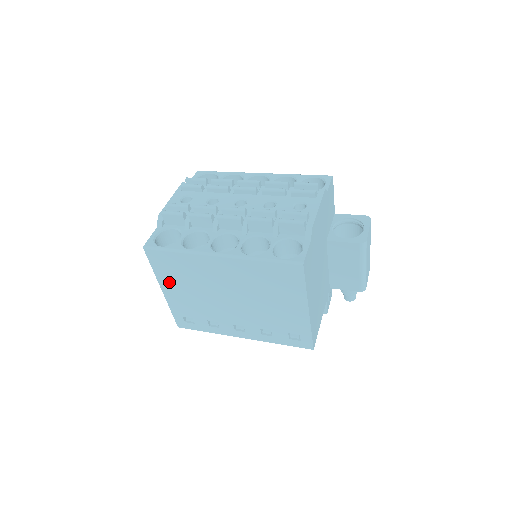
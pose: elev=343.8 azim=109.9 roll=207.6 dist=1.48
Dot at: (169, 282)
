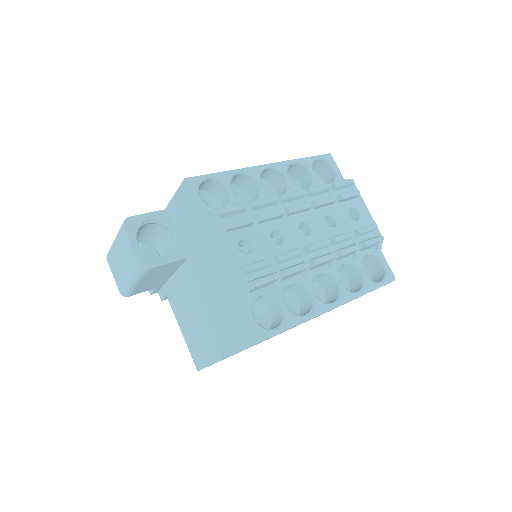
Dot at: occluded
